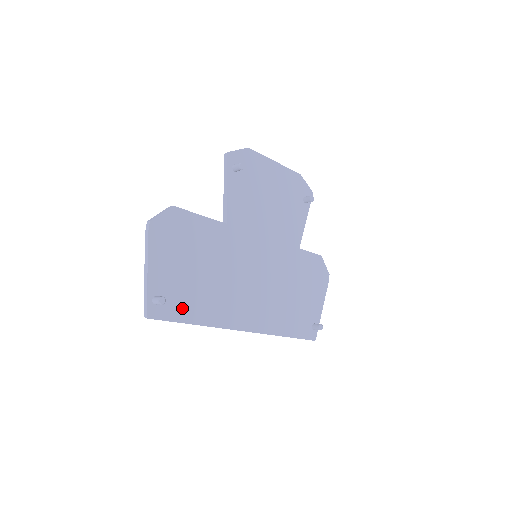
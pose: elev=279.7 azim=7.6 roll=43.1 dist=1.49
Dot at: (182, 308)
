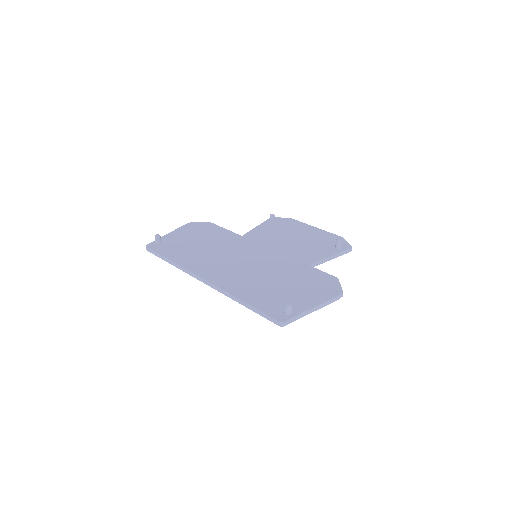
Dot at: (170, 251)
